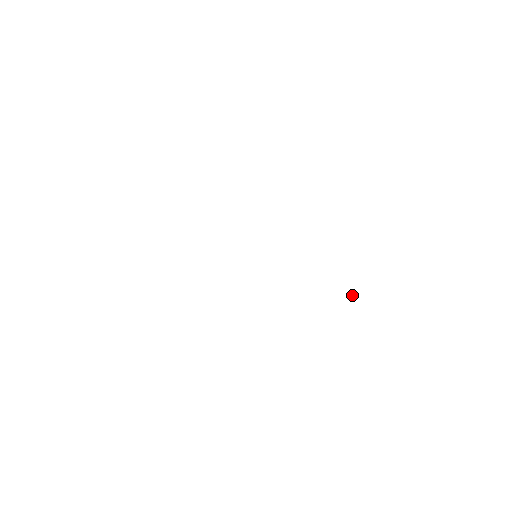
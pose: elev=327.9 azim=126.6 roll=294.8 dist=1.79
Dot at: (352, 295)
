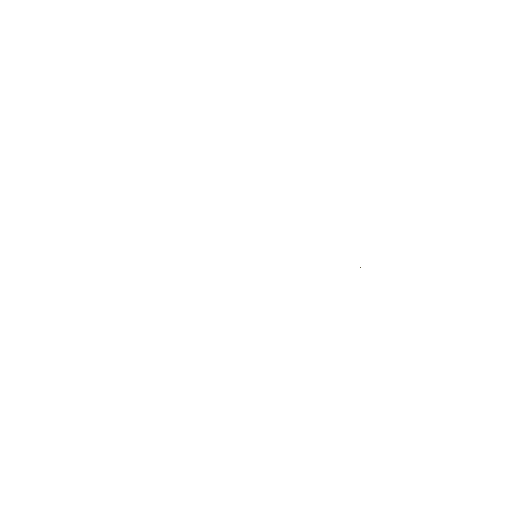
Dot at: occluded
